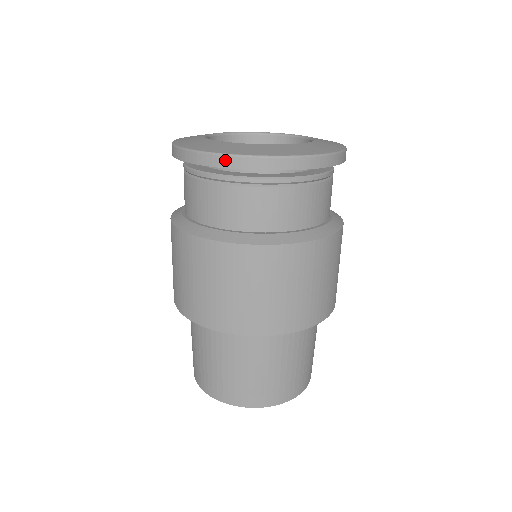
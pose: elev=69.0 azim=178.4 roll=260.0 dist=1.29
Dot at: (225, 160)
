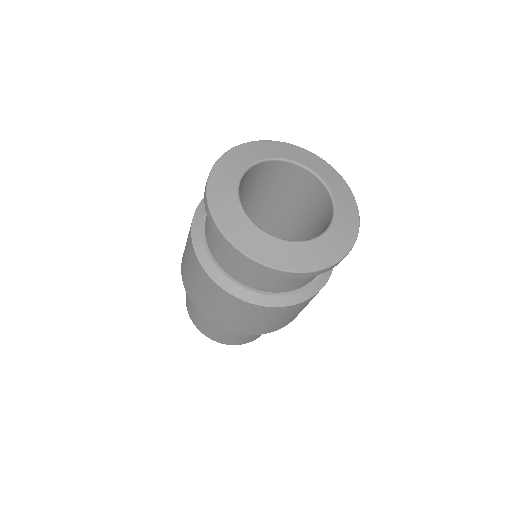
Dot at: (214, 226)
